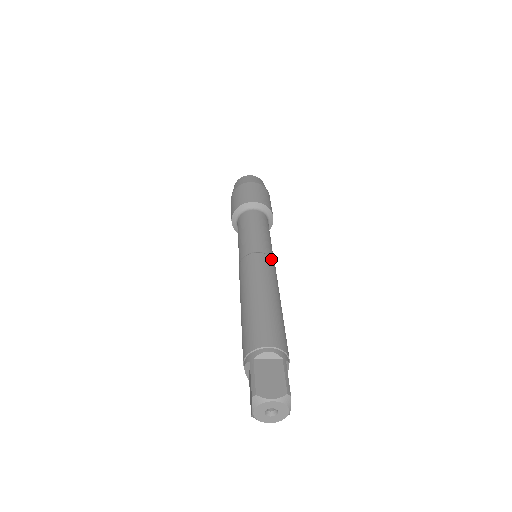
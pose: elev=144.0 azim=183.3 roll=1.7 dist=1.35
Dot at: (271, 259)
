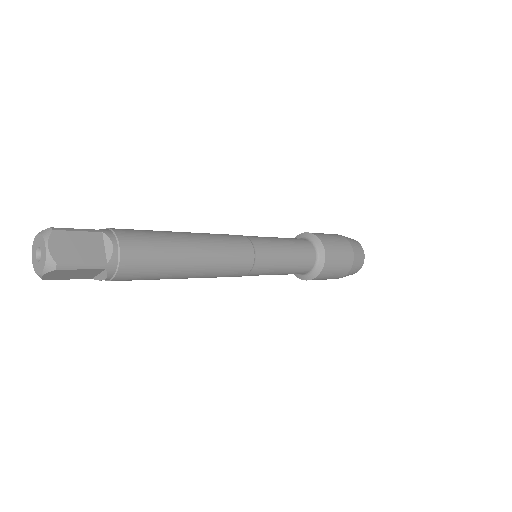
Dot at: (244, 237)
